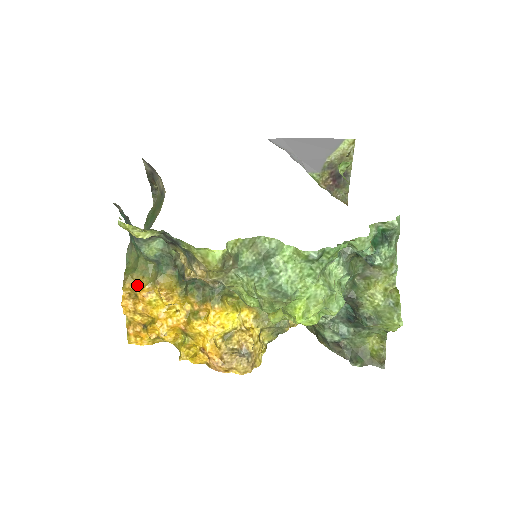
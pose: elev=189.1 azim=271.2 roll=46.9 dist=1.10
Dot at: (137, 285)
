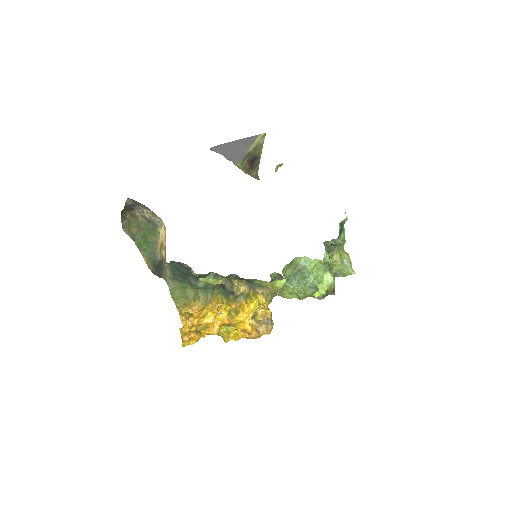
Dot at: (191, 308)
